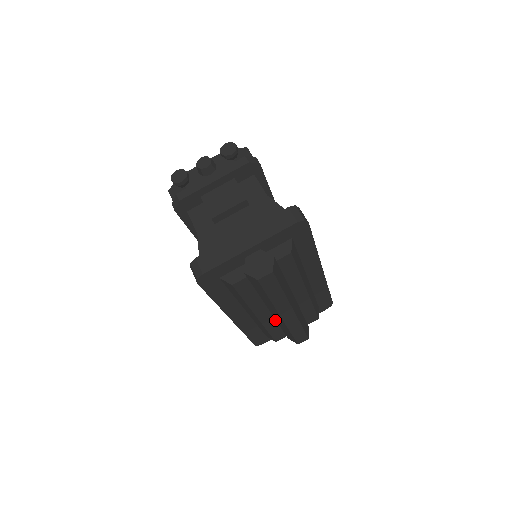
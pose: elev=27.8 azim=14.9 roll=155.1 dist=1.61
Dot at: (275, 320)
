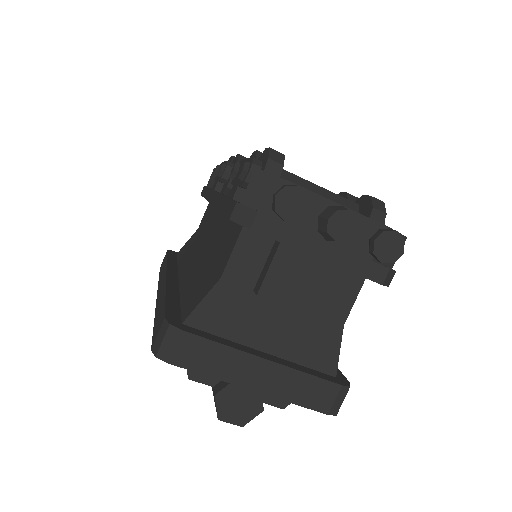
Dot at: occluded
